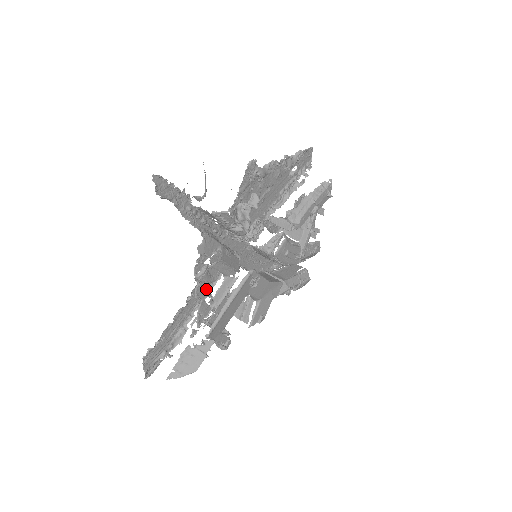
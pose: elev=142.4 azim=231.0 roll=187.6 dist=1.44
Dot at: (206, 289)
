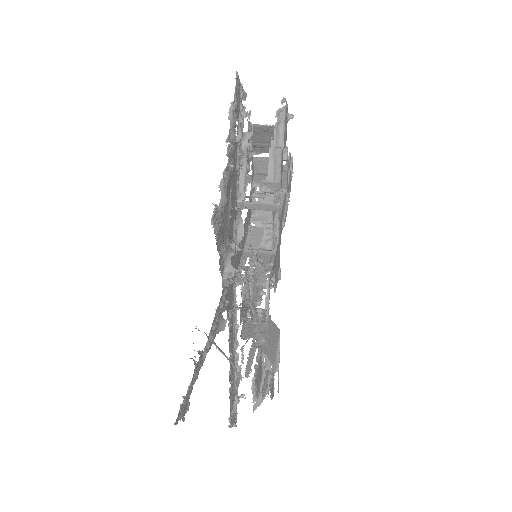
Dot at: occluded
